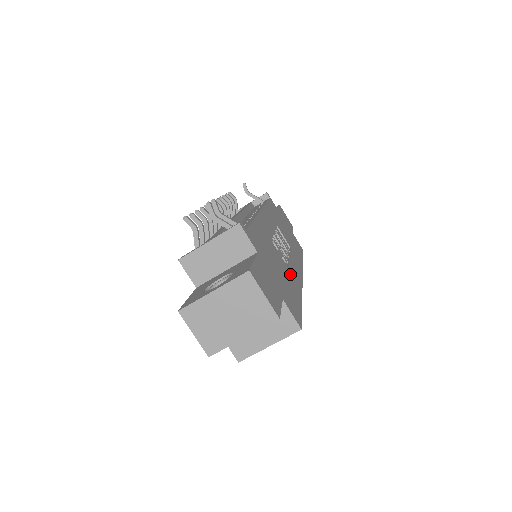
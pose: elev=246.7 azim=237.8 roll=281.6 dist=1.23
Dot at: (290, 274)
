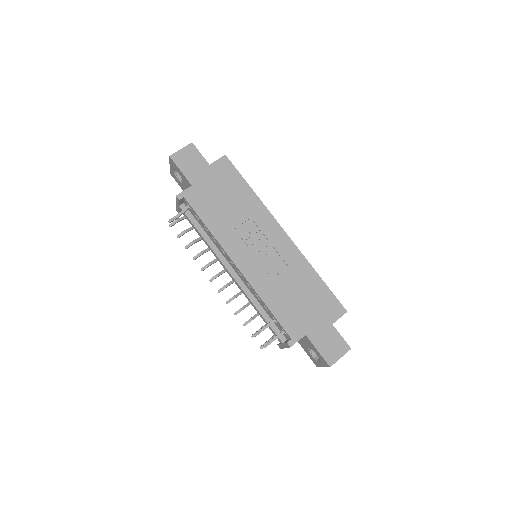
Dot at: (296, 271)
